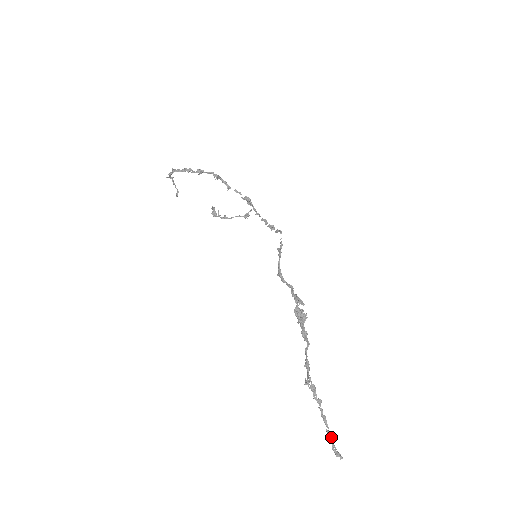
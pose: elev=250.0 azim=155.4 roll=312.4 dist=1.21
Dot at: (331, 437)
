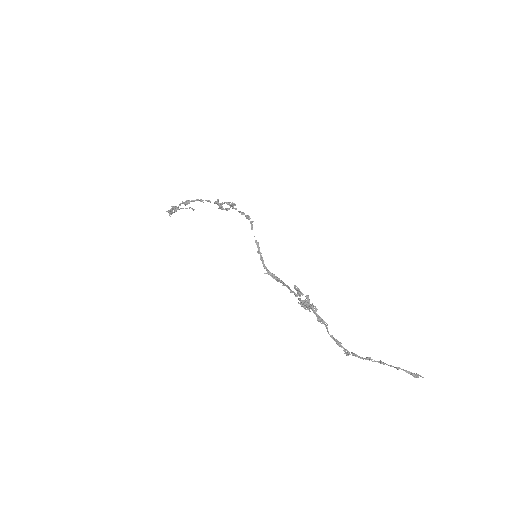
Dot at: (401, 369)
